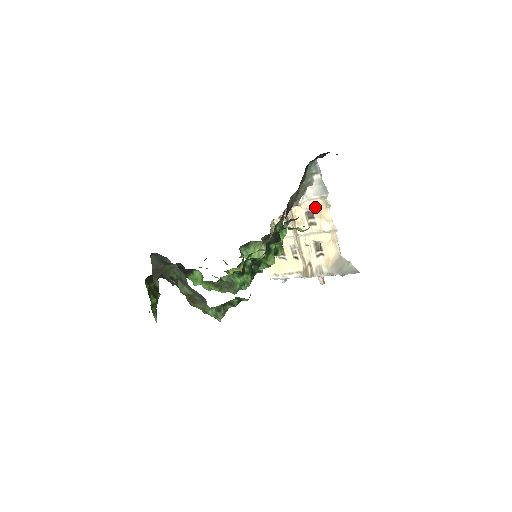
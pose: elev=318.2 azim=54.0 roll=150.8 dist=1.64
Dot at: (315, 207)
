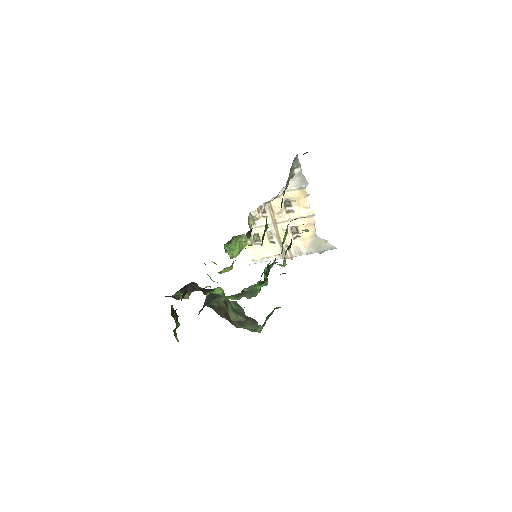
Dot at: (294, 197)
